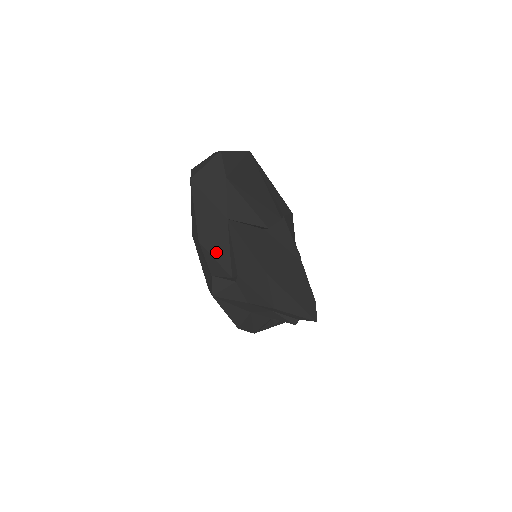
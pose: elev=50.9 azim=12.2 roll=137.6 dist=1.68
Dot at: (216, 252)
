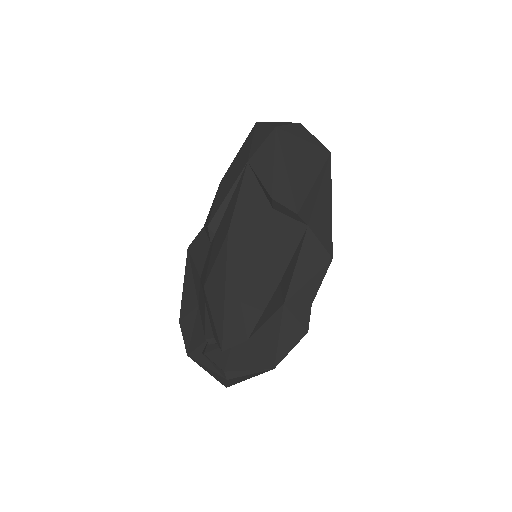
Dot at: (220, 195)
